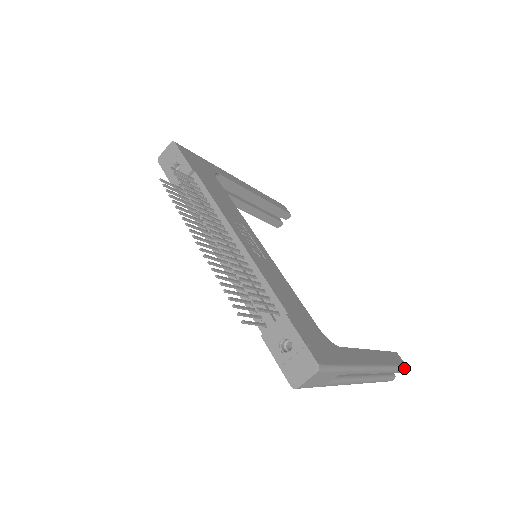
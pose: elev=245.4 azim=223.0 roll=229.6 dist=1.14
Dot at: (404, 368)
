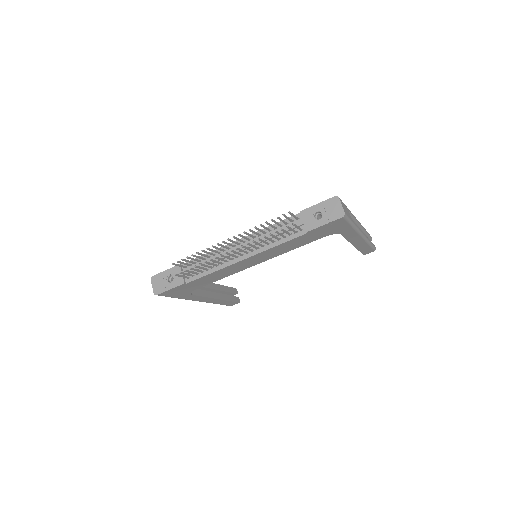
Dot at: occluded
